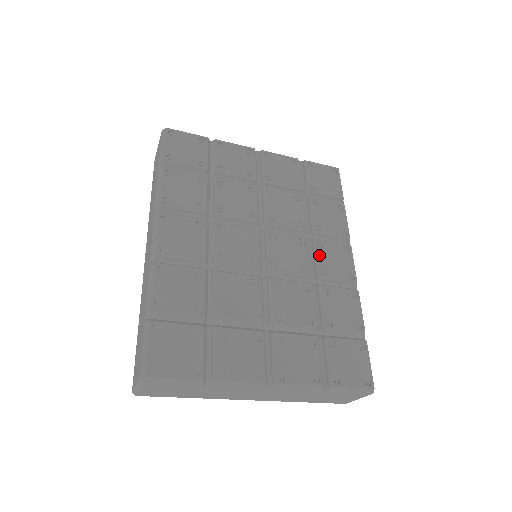
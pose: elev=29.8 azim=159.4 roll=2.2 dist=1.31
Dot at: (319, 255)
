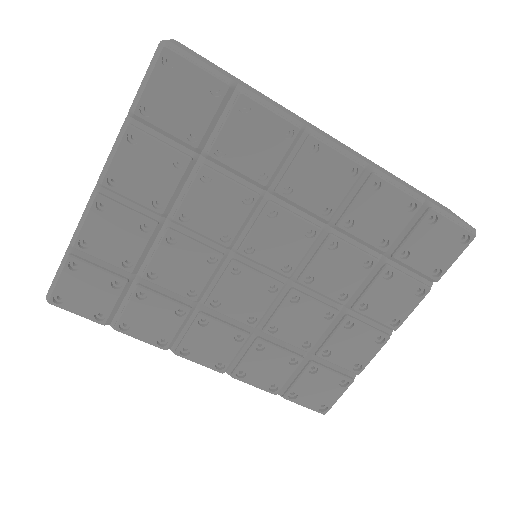
Dot at: (301, 200)
